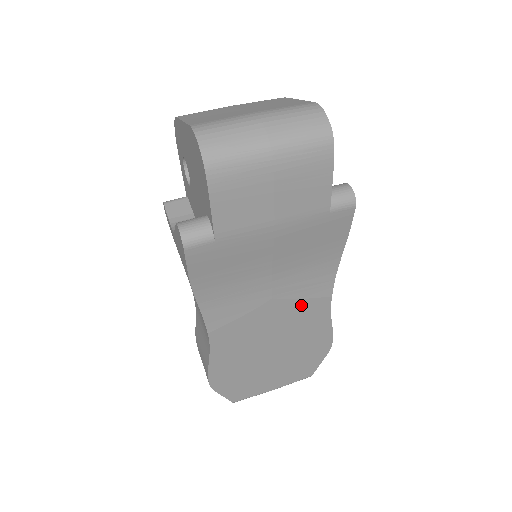
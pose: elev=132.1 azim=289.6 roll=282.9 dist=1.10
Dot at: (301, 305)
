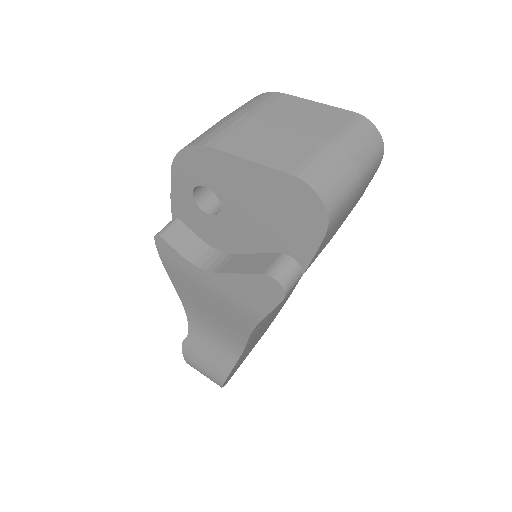
Dot at: occluded
